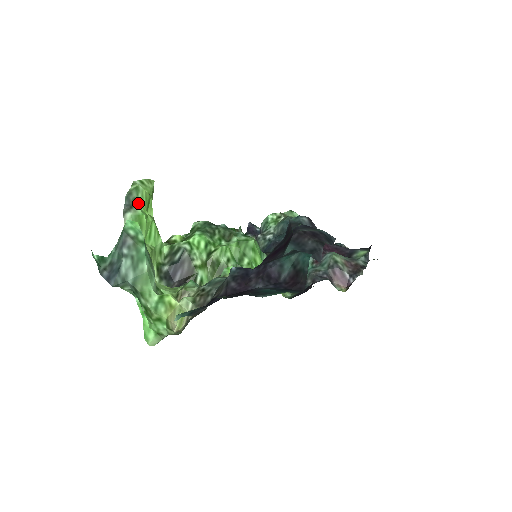
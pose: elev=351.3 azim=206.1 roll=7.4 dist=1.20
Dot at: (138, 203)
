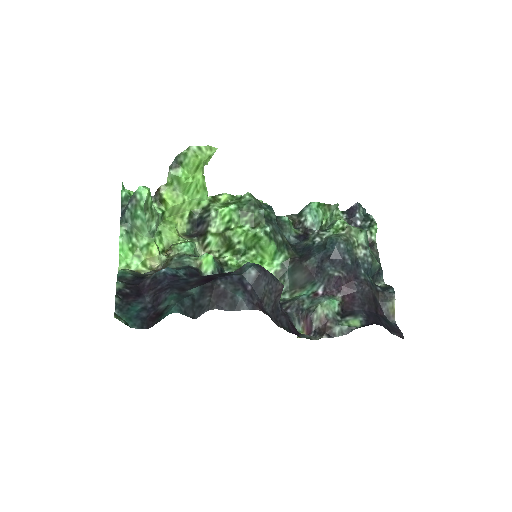
Dot at: (184, 165)
